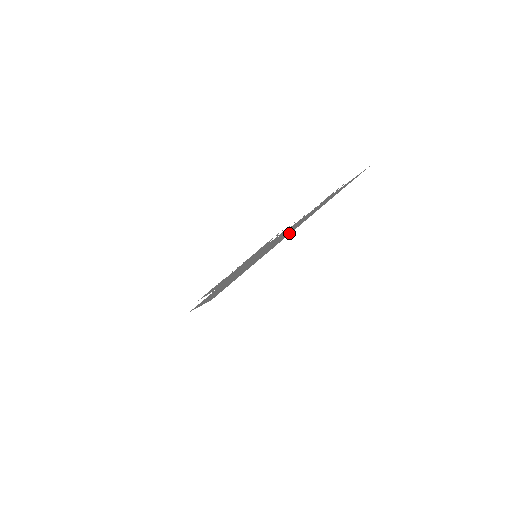
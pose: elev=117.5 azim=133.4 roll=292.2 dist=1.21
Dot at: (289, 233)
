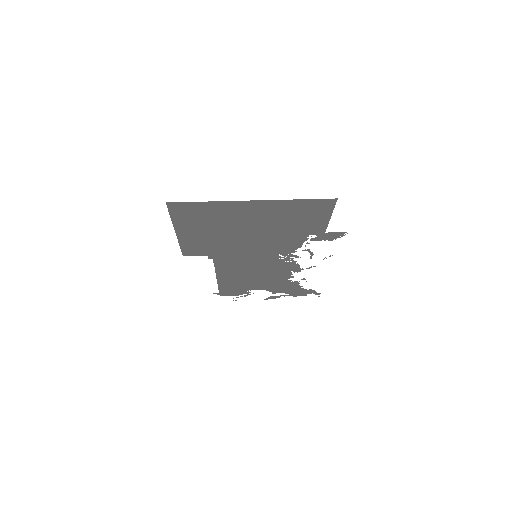
Dot at: (249, 205)
